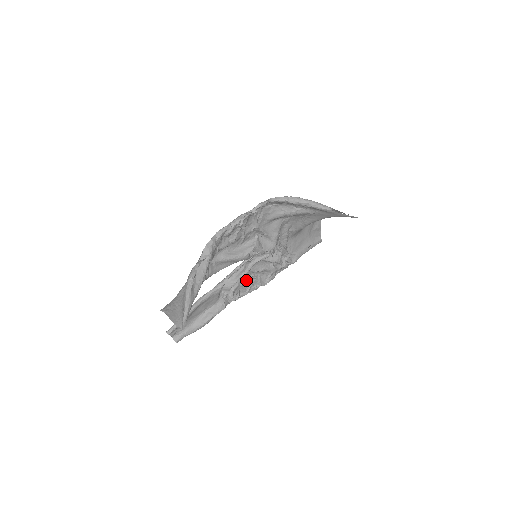
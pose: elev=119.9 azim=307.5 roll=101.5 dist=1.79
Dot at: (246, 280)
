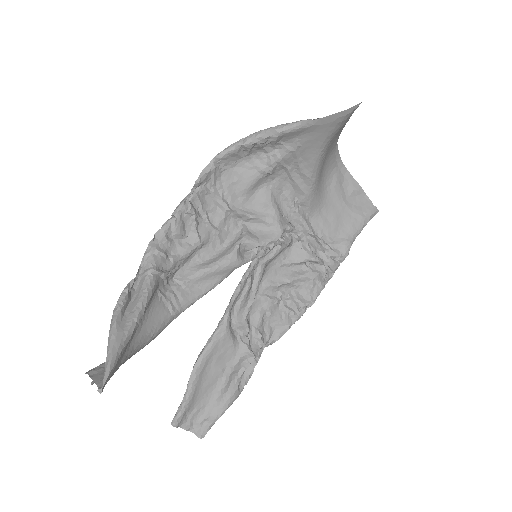
Dot at: (272, 304)
